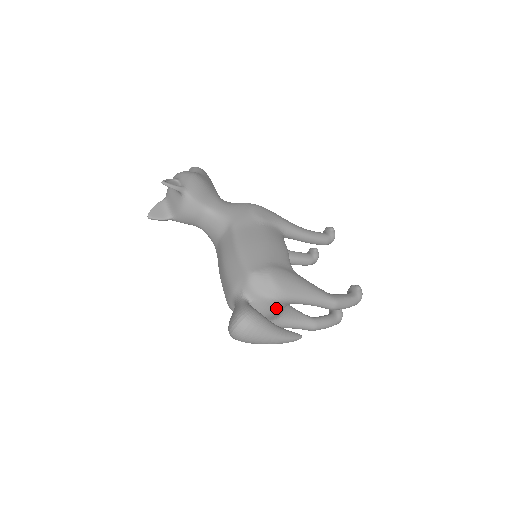
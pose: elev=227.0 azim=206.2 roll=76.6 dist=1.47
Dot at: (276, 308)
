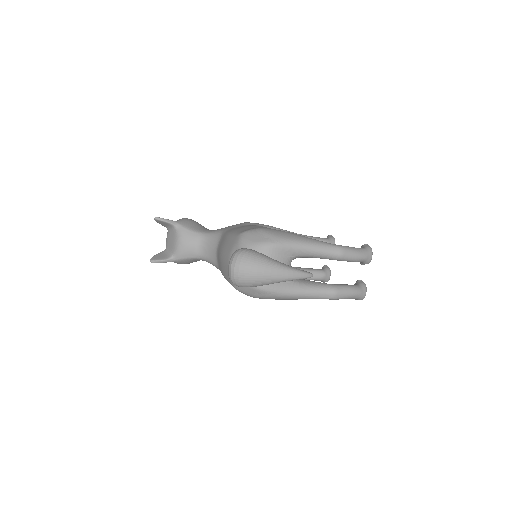
Dot at: (277, 258)
